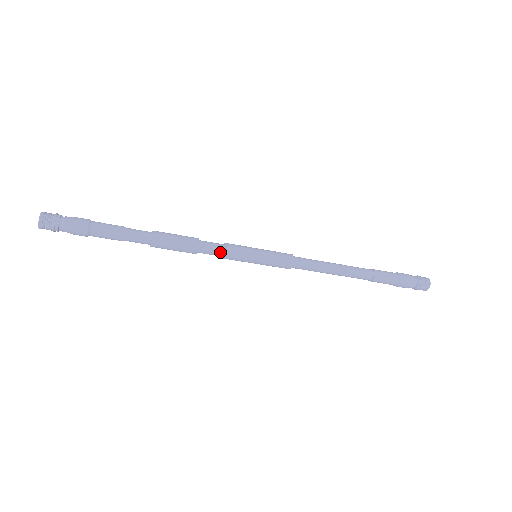
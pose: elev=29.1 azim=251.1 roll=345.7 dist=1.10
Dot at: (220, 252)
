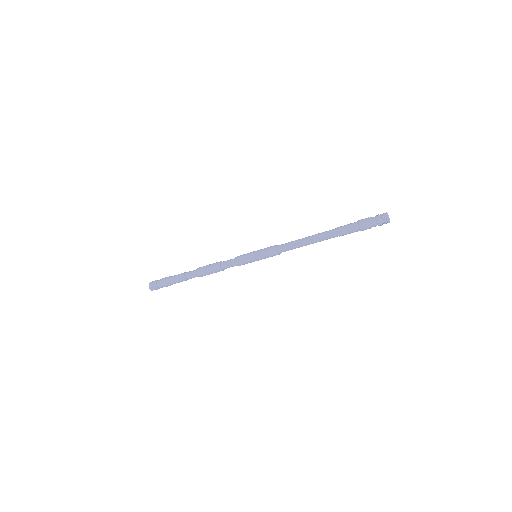
Dot at: (233, 263)
